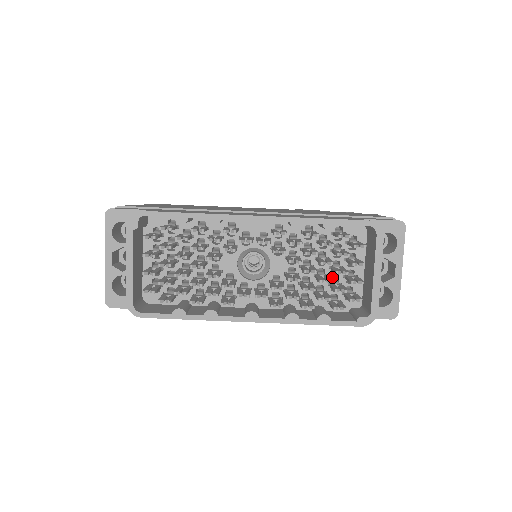
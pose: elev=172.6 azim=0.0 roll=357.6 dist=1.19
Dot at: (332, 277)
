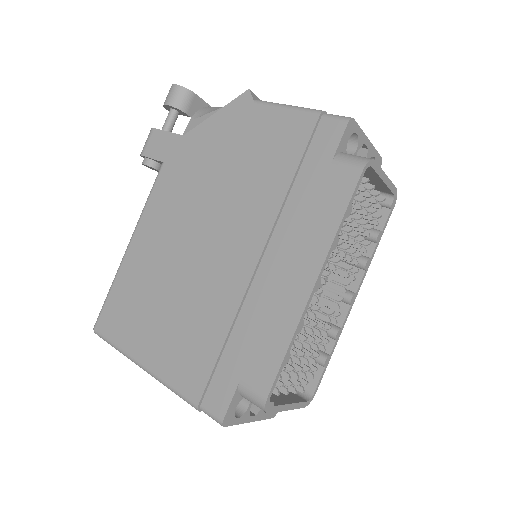
Dot at: occluded
